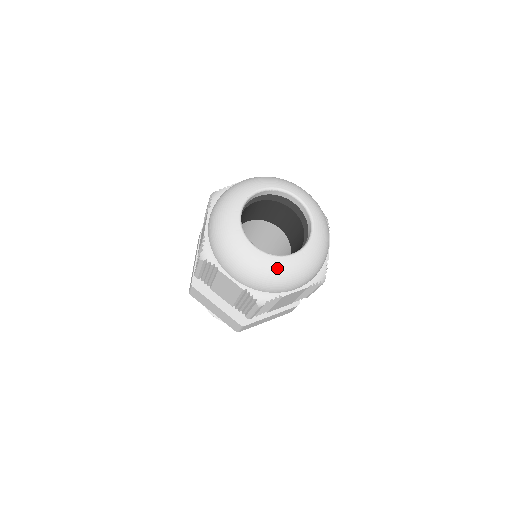
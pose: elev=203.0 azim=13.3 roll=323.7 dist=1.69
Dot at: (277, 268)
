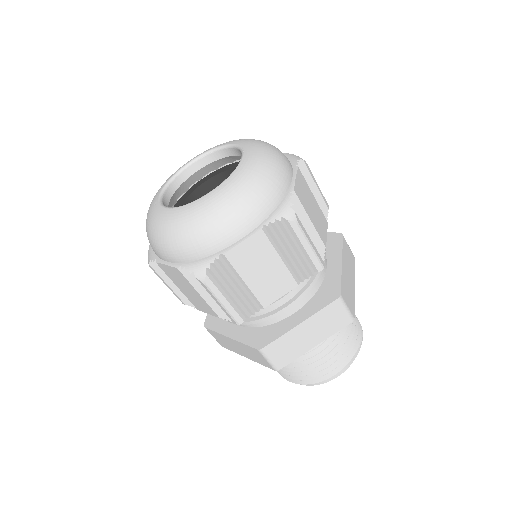
Dot at: (191, 215)
